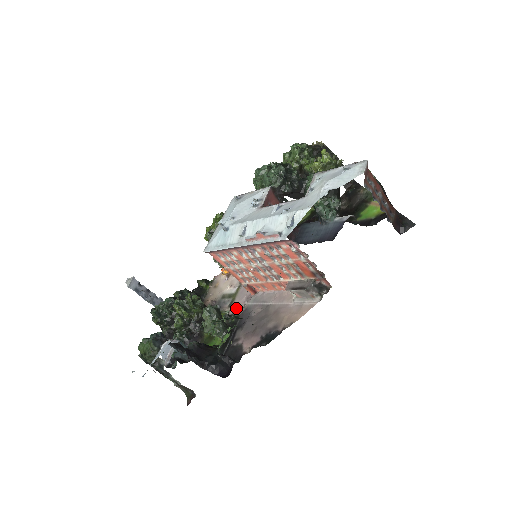
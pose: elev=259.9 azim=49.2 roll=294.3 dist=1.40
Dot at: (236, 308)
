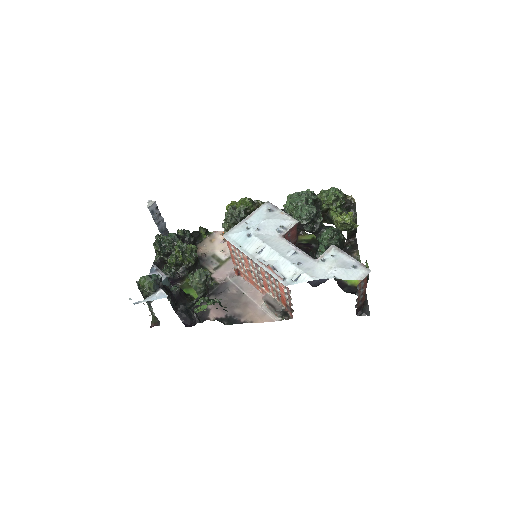
Dot at: (219, 275)
